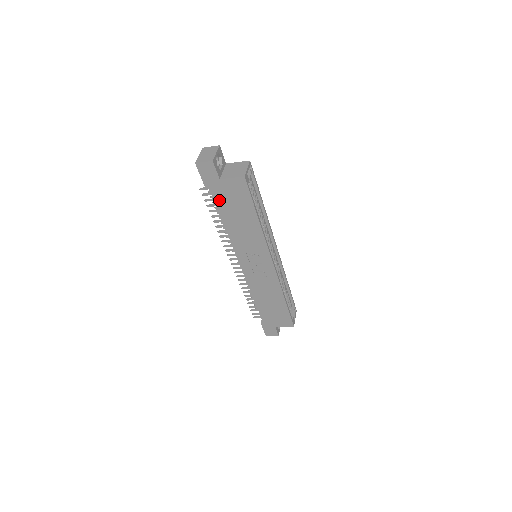
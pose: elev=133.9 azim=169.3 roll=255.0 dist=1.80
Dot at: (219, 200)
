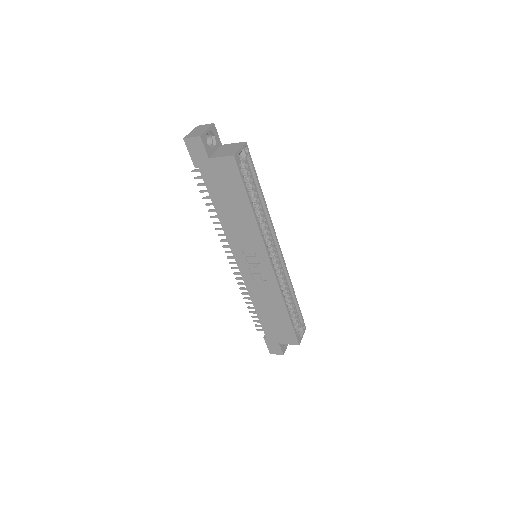
Dot at: (210, 184)
